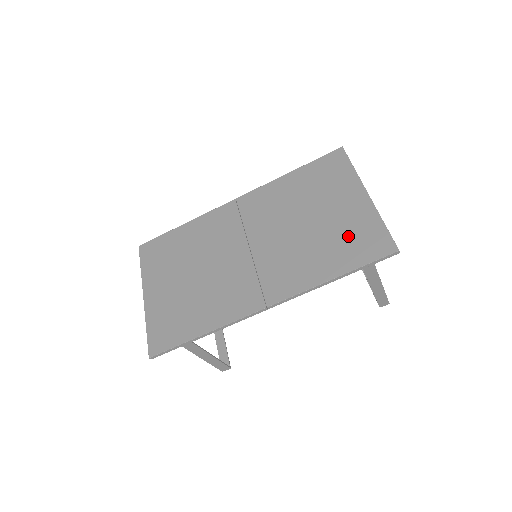
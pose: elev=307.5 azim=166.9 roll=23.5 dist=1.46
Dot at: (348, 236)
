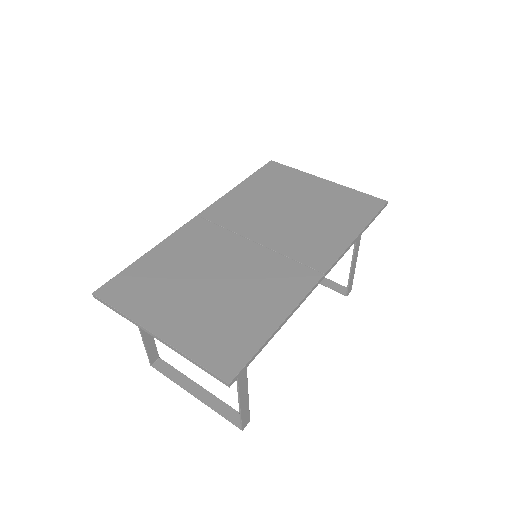
Dot at: (340, 206)
